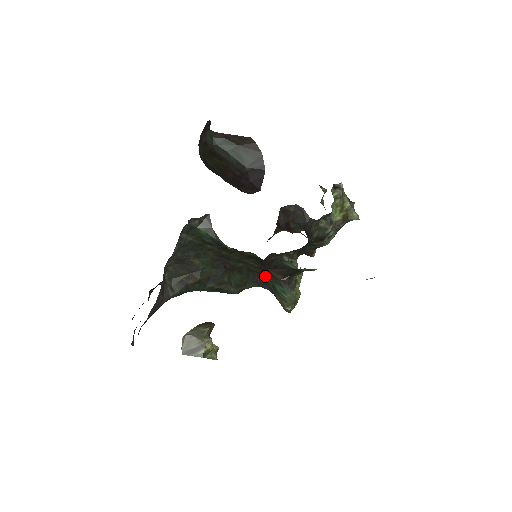
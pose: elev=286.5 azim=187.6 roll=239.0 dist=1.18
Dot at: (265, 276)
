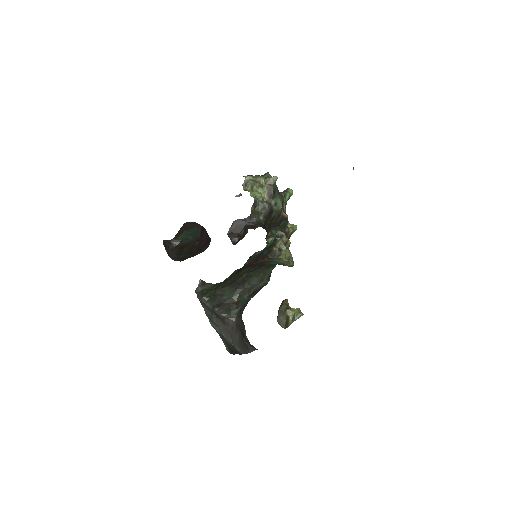
Dot at: (262, 265)
